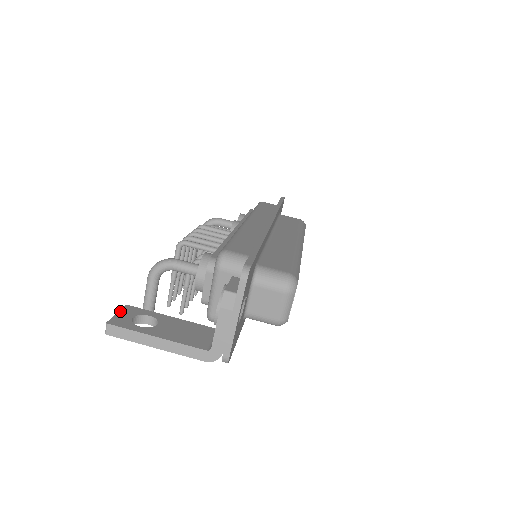
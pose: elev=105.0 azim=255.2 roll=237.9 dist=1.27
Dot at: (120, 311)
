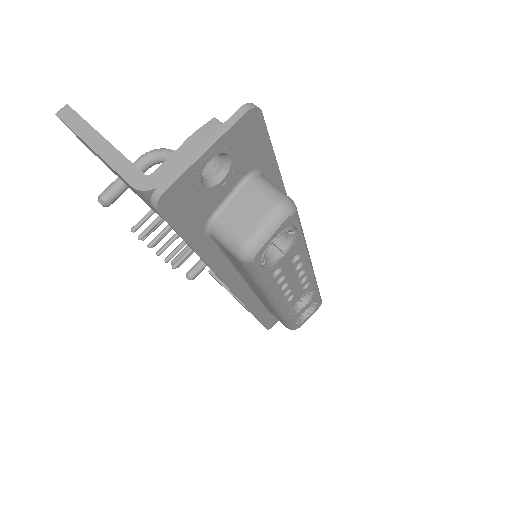
Dot at: occluded
